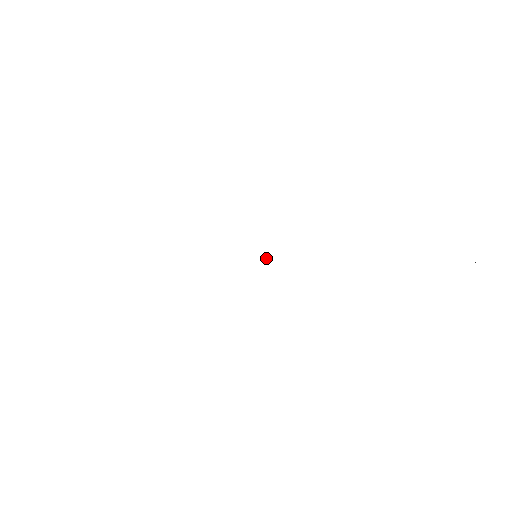
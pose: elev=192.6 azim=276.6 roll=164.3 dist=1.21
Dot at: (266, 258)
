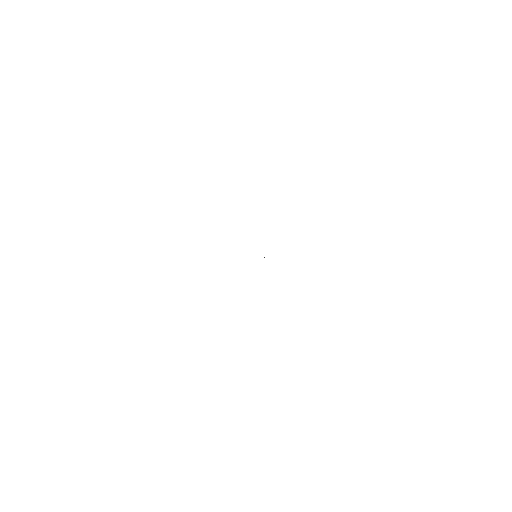
Dot at: (264, 257)
